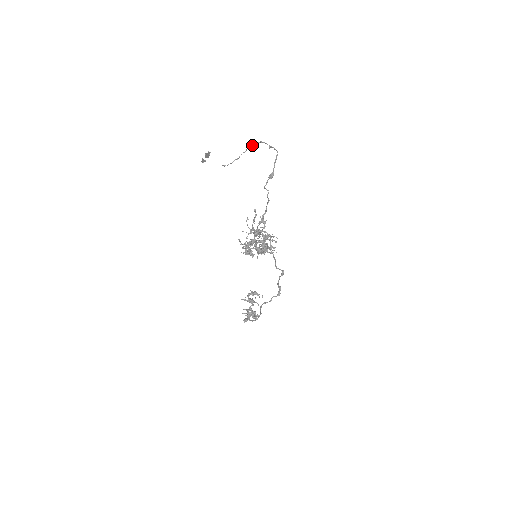
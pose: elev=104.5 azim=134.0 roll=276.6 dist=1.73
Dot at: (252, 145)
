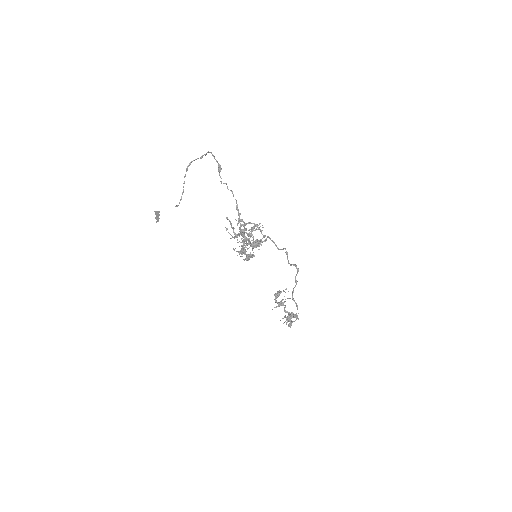
Dot at: (186, 171)
